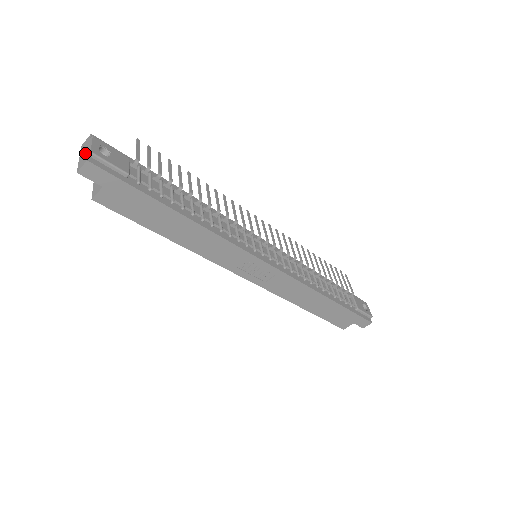
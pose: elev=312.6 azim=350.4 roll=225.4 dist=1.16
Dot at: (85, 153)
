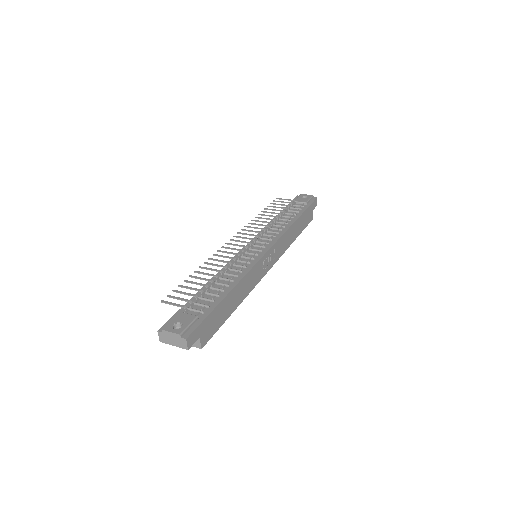
Dot at: (175, 340)
